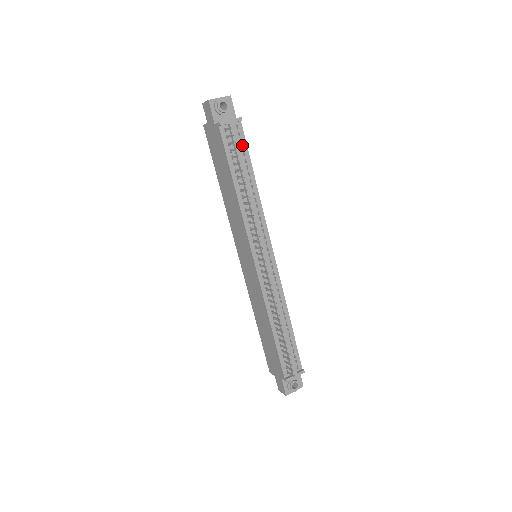
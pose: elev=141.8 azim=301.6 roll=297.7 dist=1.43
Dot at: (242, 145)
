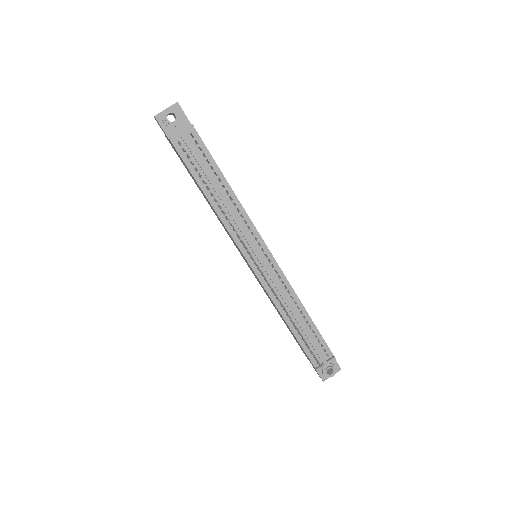
Dot at: (203, 152)
